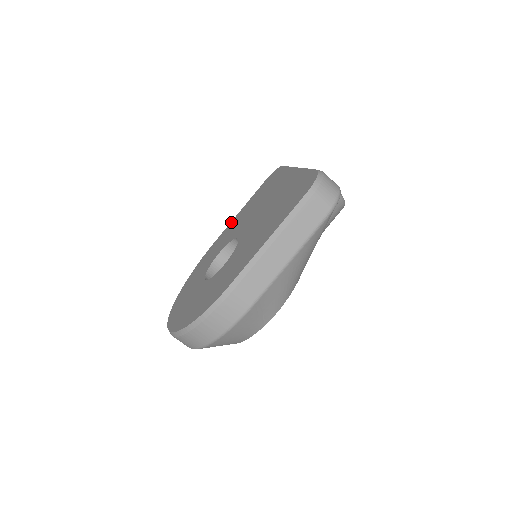
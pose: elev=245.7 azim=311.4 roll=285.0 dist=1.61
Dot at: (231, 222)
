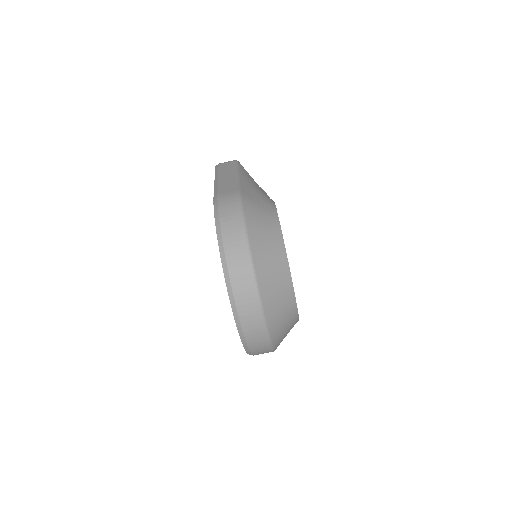
Dot at: occluded
